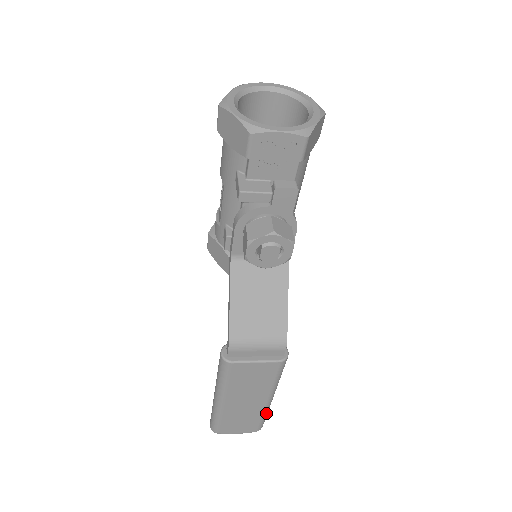
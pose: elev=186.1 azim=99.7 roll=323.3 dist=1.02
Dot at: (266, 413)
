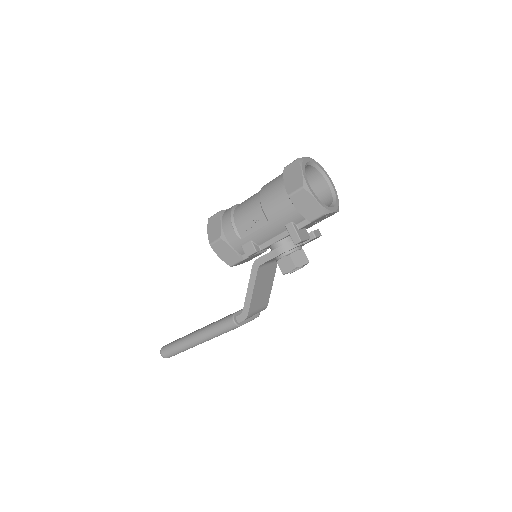
Dot at: occluded
